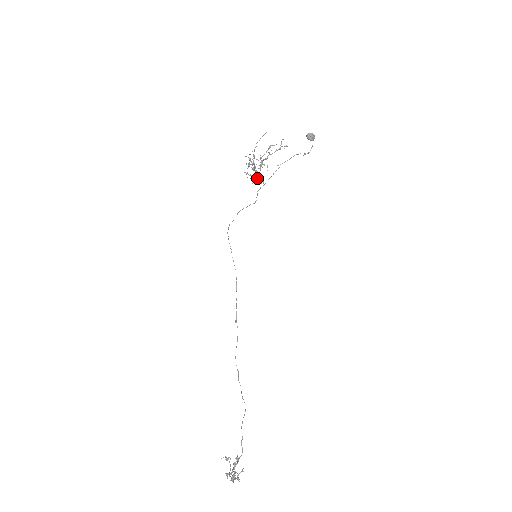
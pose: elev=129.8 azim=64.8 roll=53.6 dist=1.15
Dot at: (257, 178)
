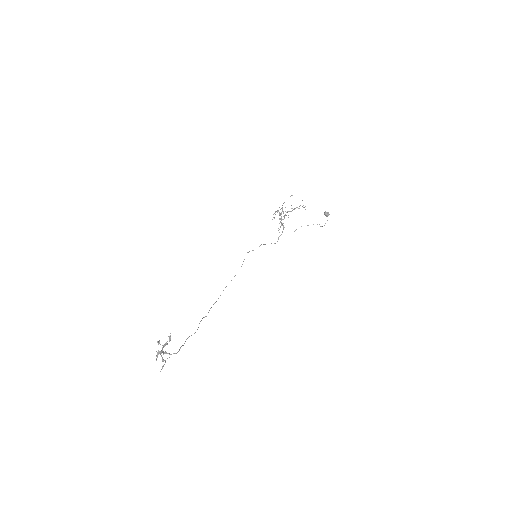
Dot at: occluded
